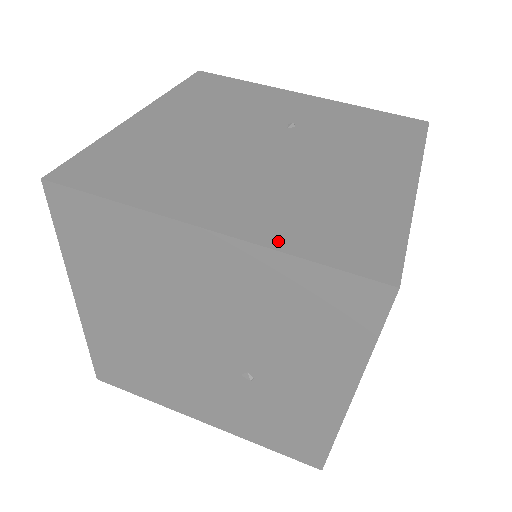
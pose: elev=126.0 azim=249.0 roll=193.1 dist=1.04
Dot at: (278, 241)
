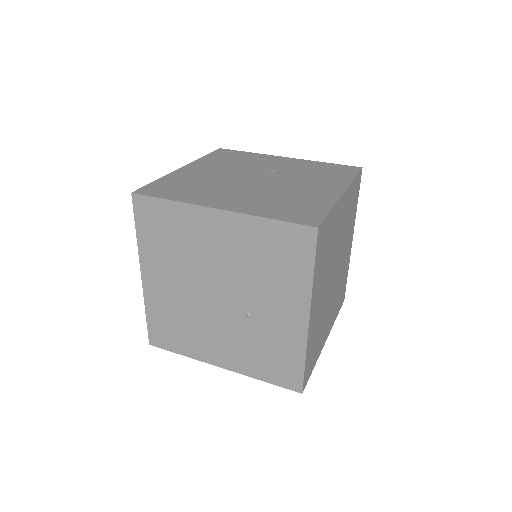
Dot at: (257, 213)
